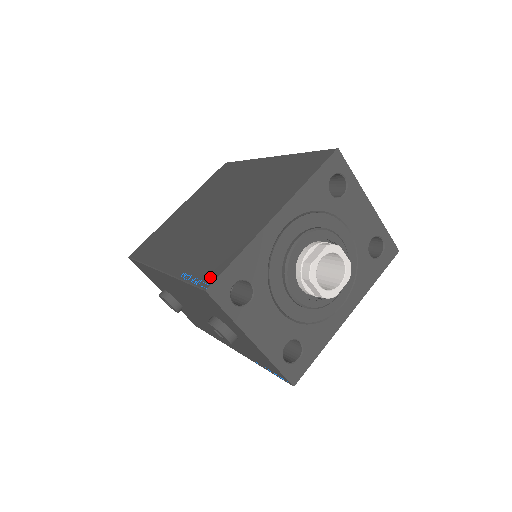
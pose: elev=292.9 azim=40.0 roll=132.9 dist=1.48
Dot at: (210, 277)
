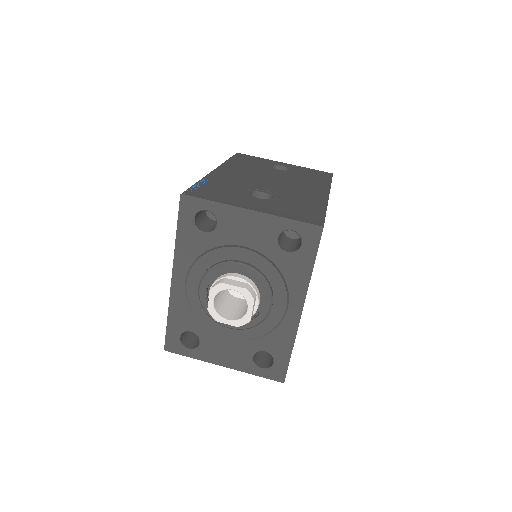
Dot at: occluded
